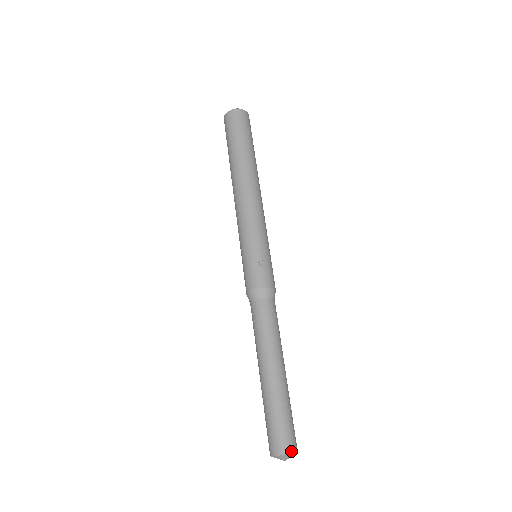
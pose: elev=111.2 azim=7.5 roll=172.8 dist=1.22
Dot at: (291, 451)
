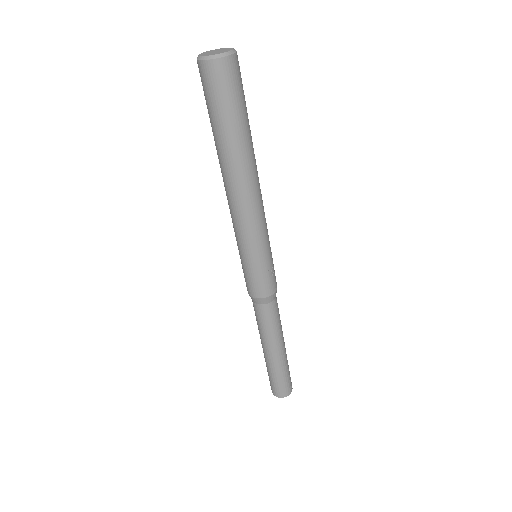
Dot at: occluded
